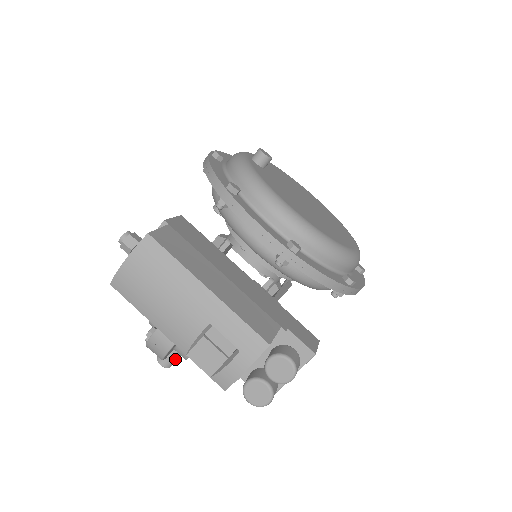
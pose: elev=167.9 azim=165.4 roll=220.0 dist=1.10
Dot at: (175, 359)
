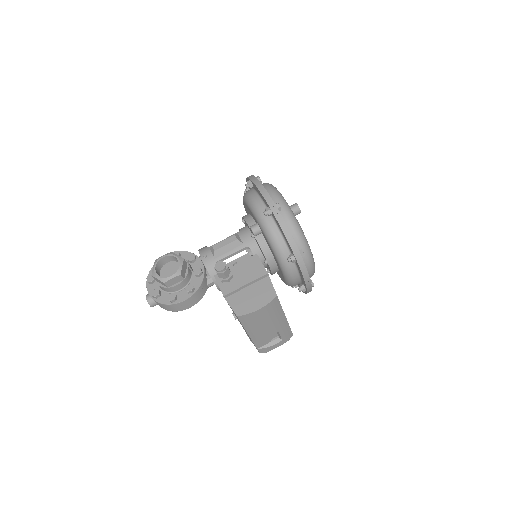
Dot at: occluded
